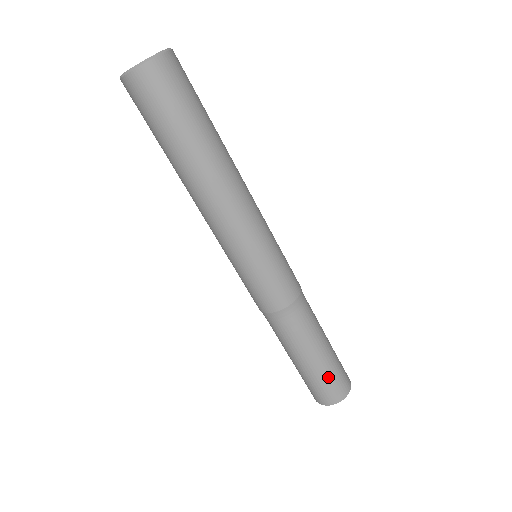
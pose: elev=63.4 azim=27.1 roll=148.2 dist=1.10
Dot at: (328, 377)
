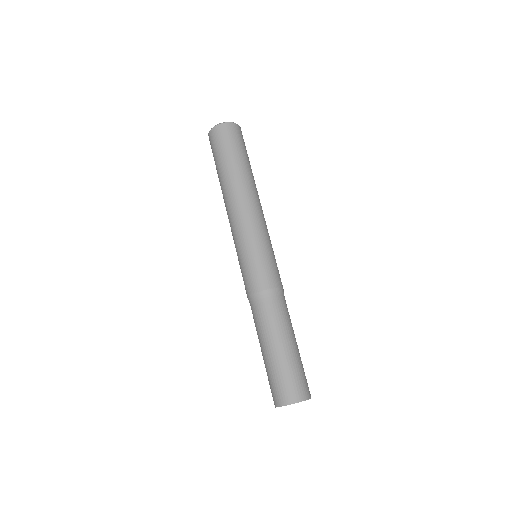
Dot at: (278, 373)
